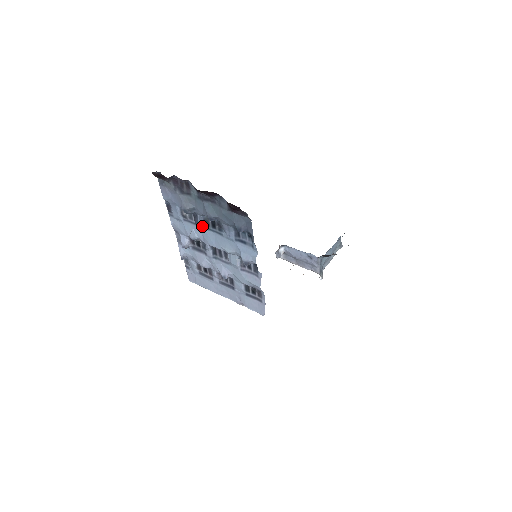
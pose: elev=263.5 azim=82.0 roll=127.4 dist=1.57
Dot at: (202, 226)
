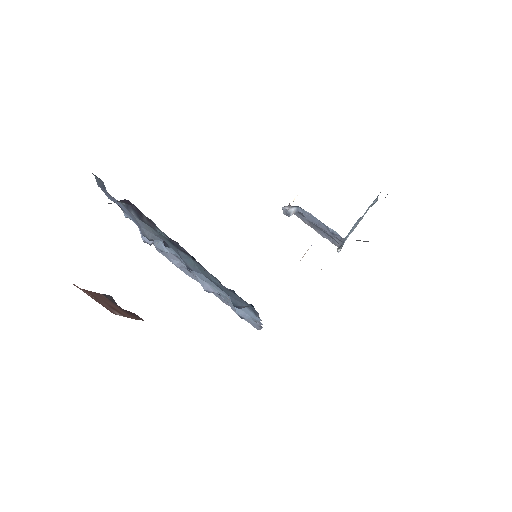
Dot at: occluded
